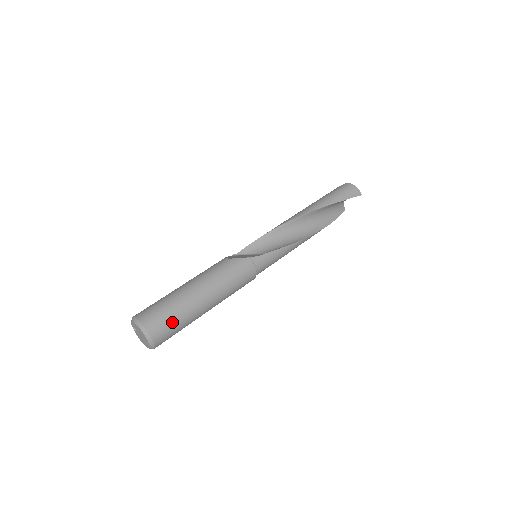
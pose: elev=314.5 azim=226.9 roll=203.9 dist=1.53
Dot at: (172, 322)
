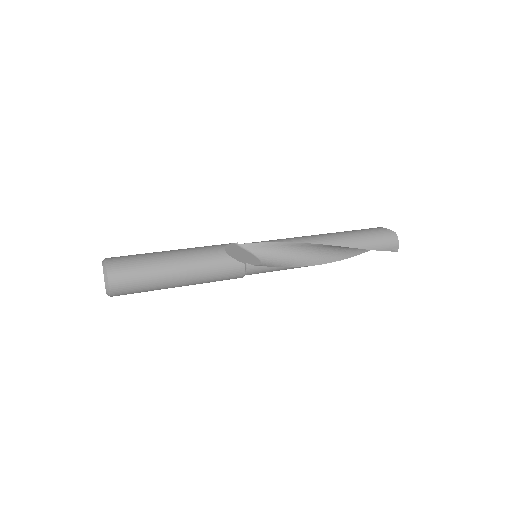
Dot at: (137, 288)
